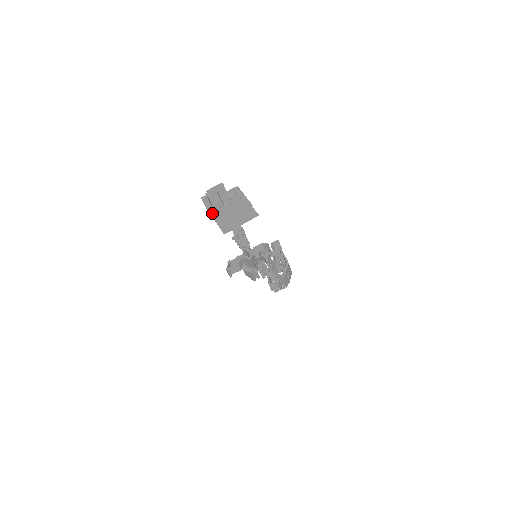
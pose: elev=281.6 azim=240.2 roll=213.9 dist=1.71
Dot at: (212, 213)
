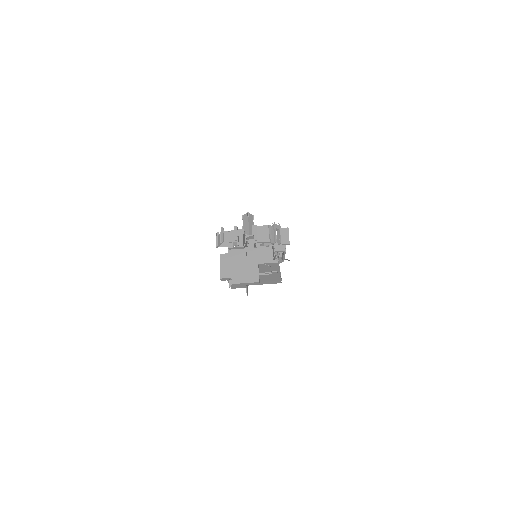
Dot at: occluded
